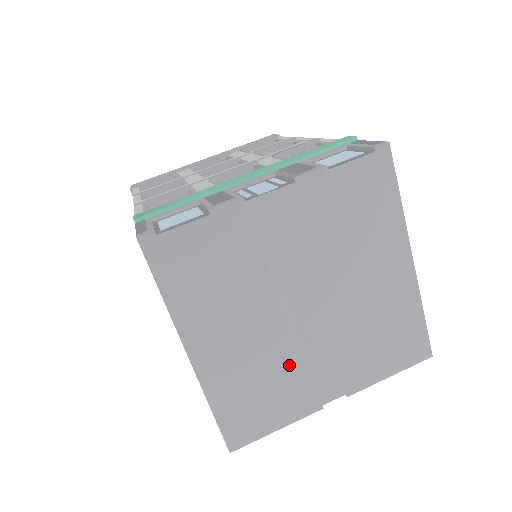
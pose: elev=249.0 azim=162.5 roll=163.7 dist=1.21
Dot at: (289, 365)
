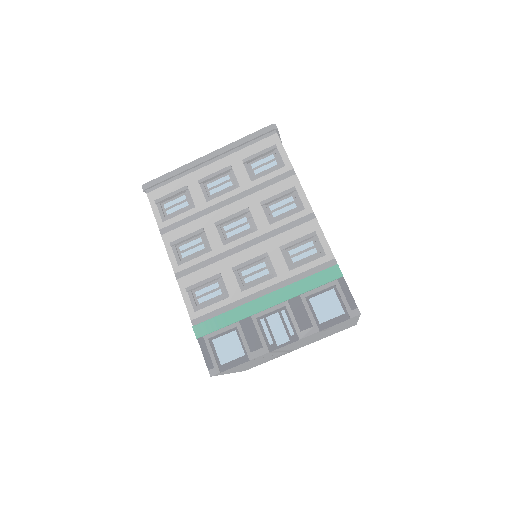
Dot at: occluded
